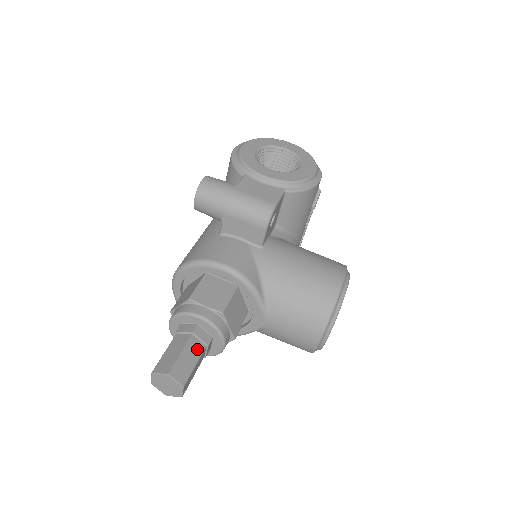
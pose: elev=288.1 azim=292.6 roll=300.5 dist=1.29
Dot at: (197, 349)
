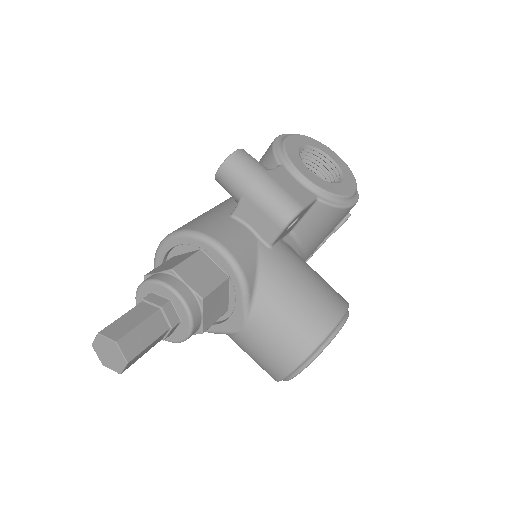
Dot at: (159, 327)
